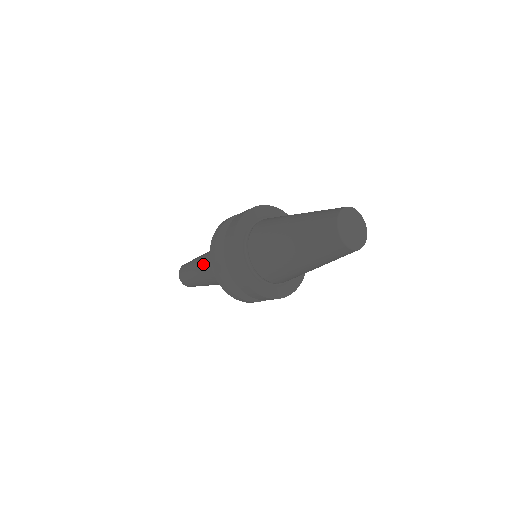
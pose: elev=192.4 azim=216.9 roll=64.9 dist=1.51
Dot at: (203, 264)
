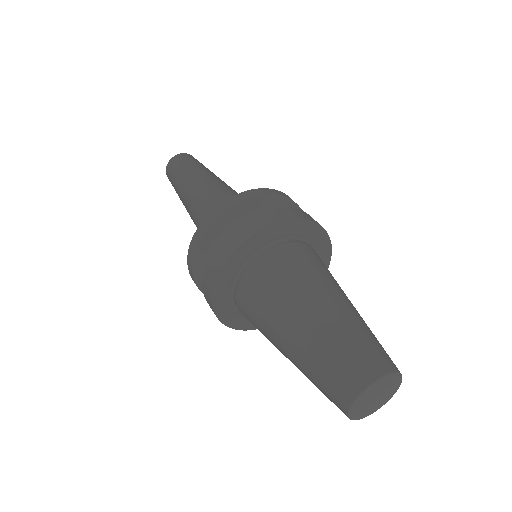
Dot at: occluded
